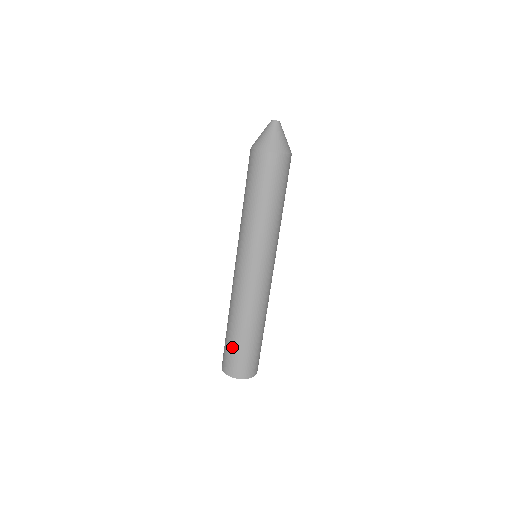
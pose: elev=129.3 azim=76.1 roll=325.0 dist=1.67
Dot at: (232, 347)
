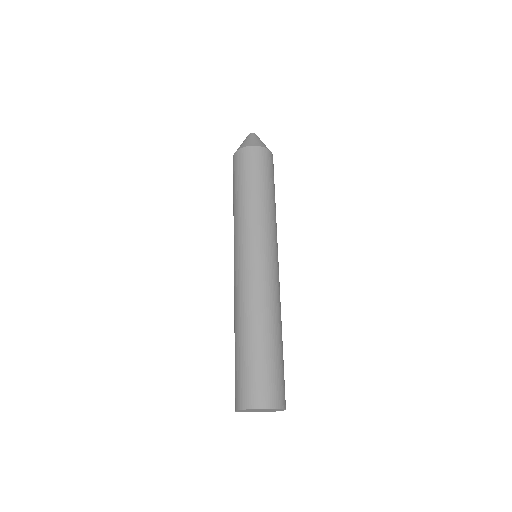
Dot at: (249, 362)
